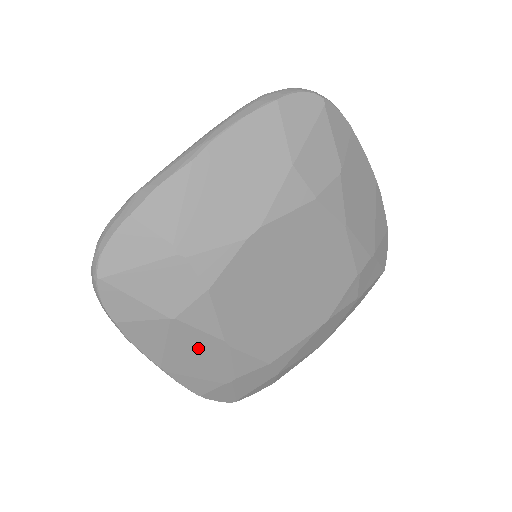
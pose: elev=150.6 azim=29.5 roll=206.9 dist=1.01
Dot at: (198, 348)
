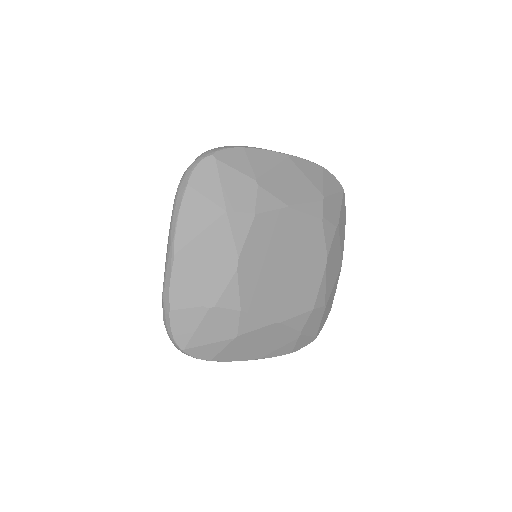
Dot at: (264, 337)
